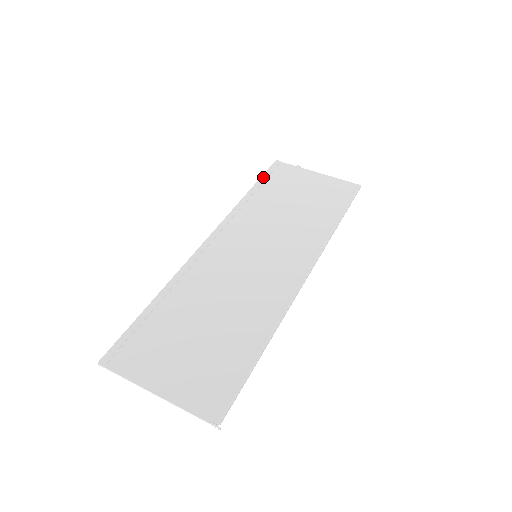
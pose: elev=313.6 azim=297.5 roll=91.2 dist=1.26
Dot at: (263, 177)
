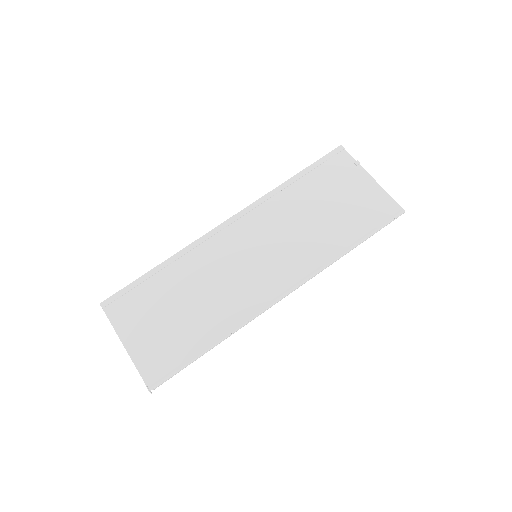
Dot at: (314, 164)
